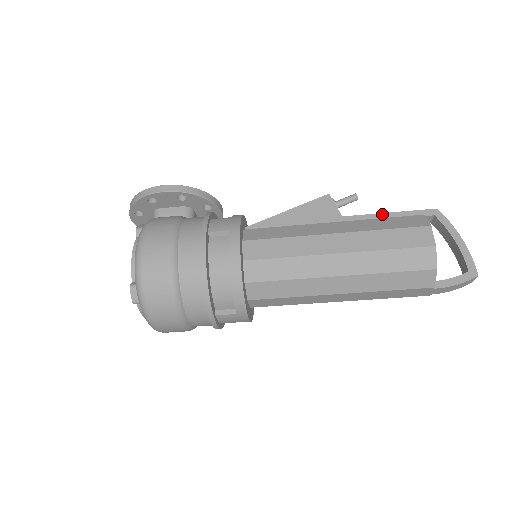
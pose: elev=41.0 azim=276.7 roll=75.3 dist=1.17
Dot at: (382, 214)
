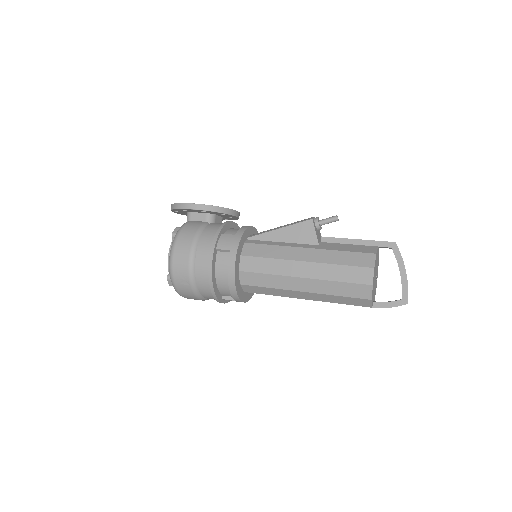
Dot at: (351, 240)
